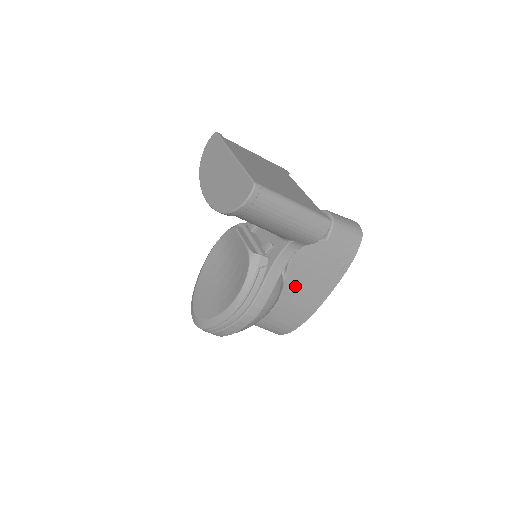
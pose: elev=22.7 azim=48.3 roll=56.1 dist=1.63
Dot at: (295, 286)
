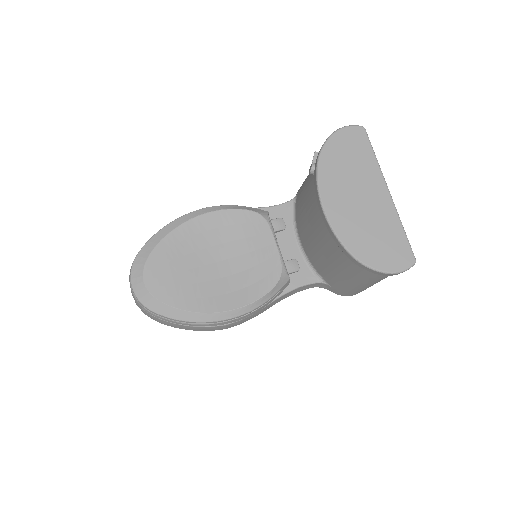
Dot at: occluded
